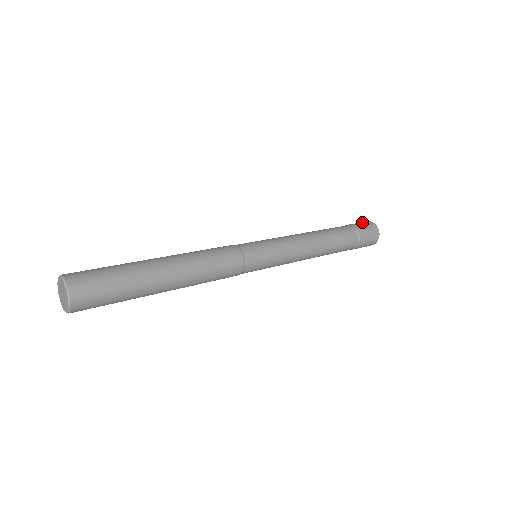
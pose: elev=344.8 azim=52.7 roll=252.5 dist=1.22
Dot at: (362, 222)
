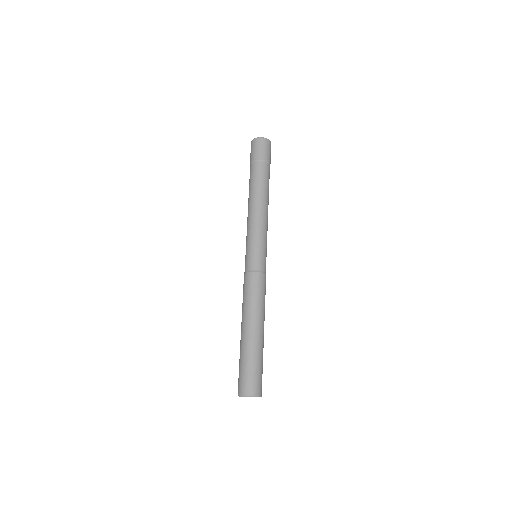
Dot at: (253, 147)
